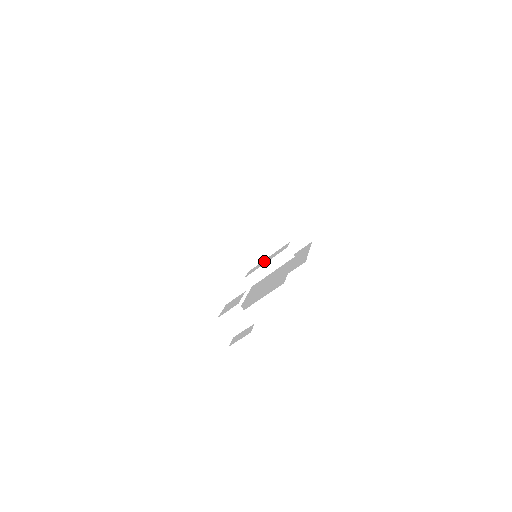
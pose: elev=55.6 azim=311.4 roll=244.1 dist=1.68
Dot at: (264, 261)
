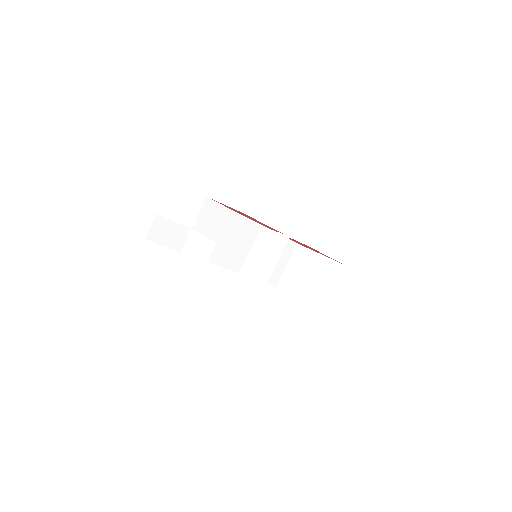
Dot at: occluded
